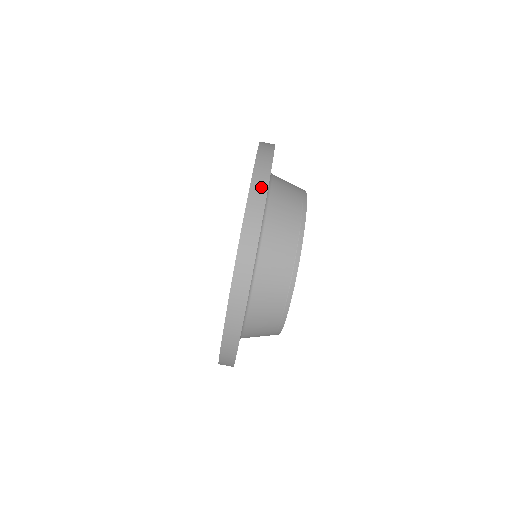
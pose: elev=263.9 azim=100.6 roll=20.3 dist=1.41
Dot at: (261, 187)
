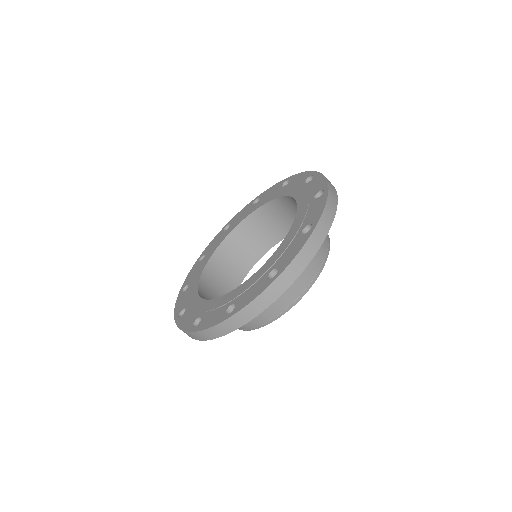
Dot at: (334, 198)
